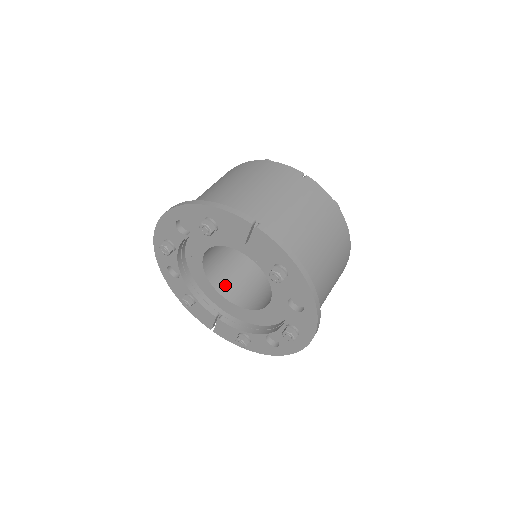
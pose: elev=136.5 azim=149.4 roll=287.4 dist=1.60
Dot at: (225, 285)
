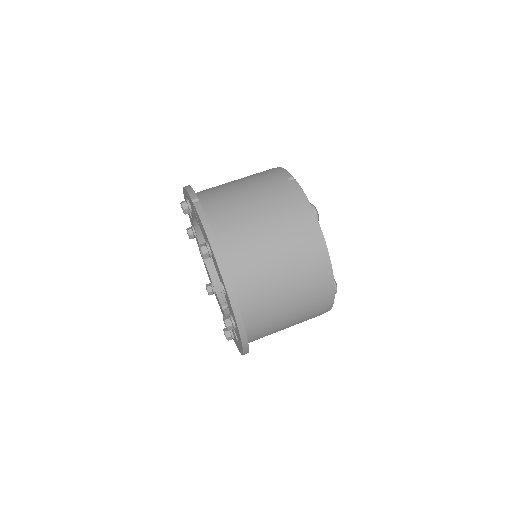
Dot at: occluded
